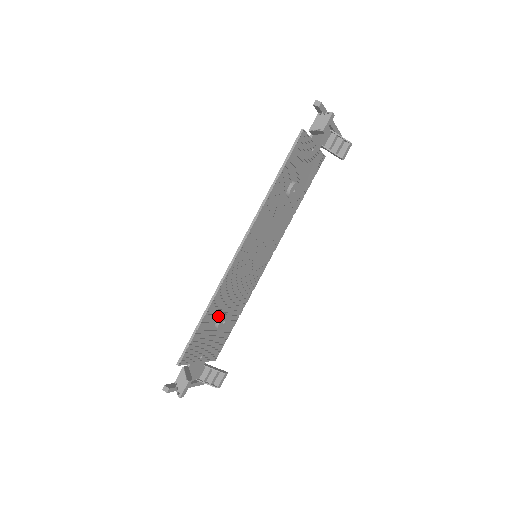
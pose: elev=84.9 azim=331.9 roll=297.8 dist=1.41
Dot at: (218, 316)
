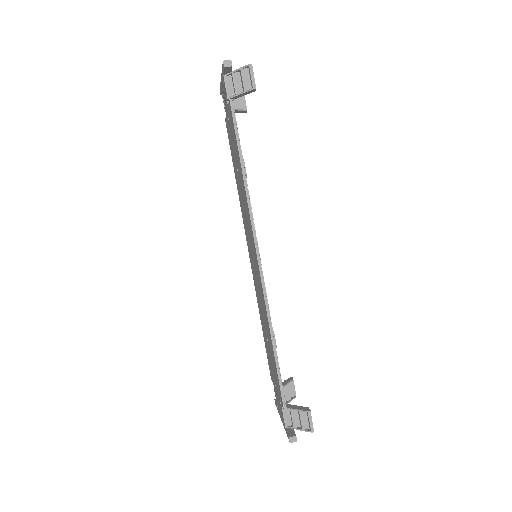
Dot at: occluded
